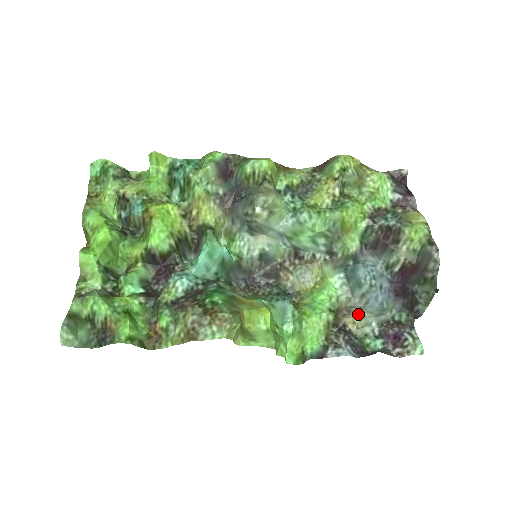
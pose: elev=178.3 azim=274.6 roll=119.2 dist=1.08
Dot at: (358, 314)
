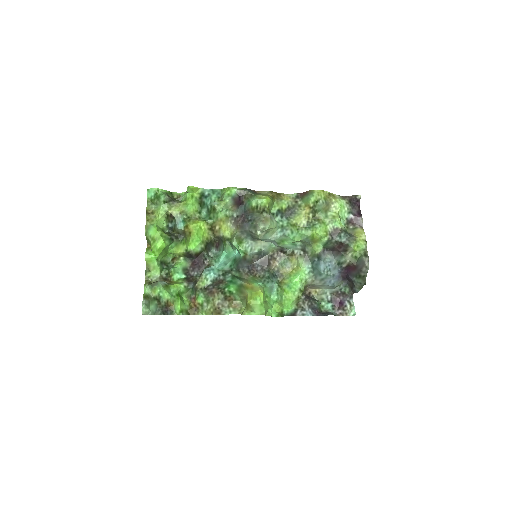
Dot at: (319, 288)
